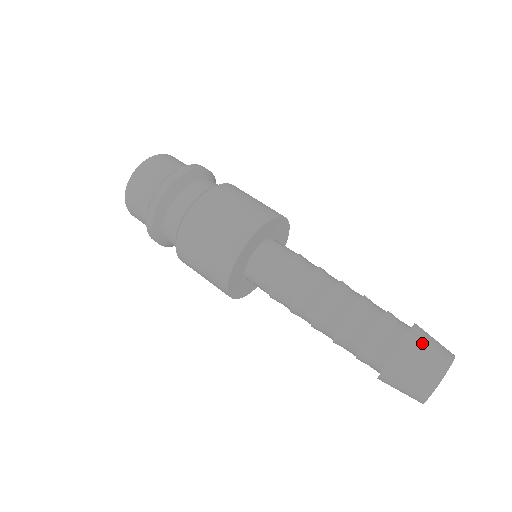
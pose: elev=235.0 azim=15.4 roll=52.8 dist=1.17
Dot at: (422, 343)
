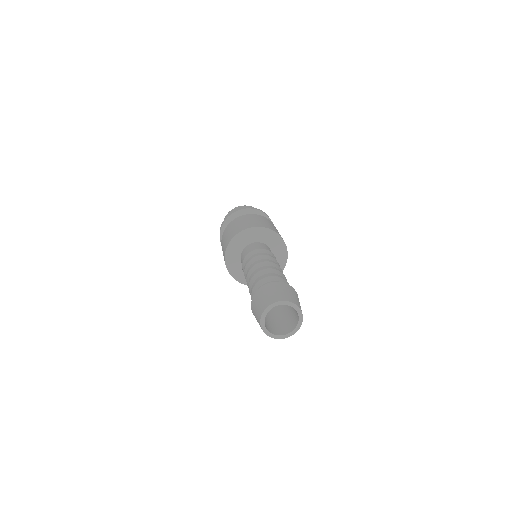
Dot at: (270, 289)
